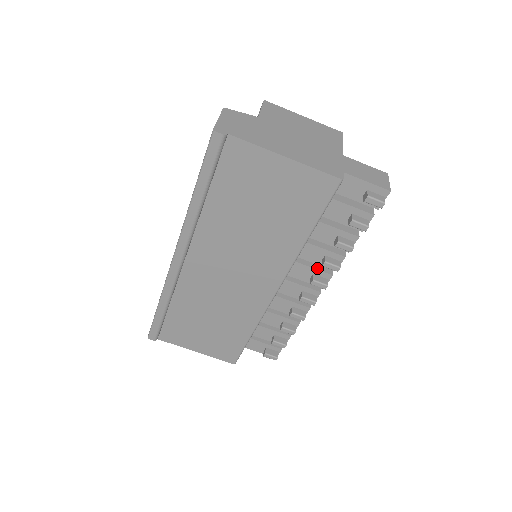
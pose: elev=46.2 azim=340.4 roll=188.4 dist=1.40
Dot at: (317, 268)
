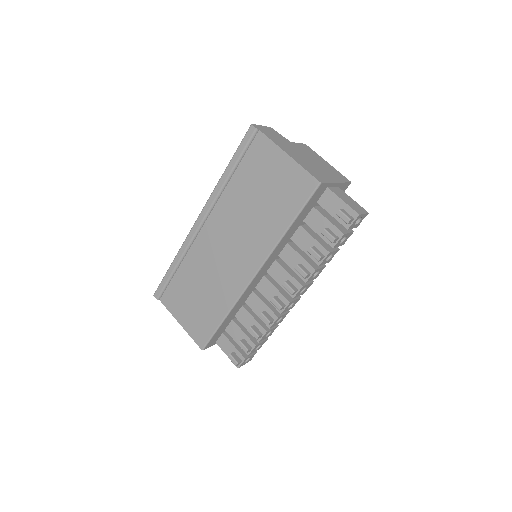
Dot at: (293, 276)
